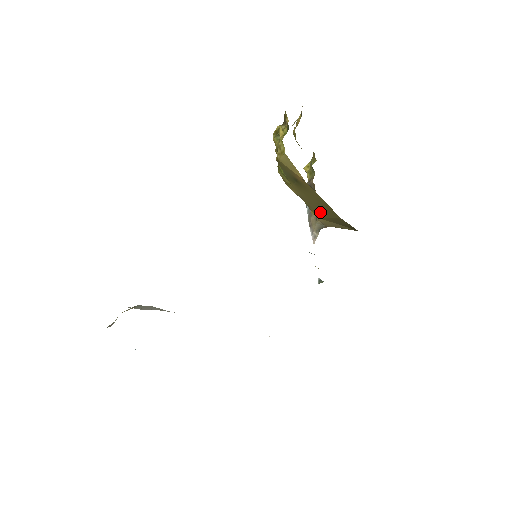
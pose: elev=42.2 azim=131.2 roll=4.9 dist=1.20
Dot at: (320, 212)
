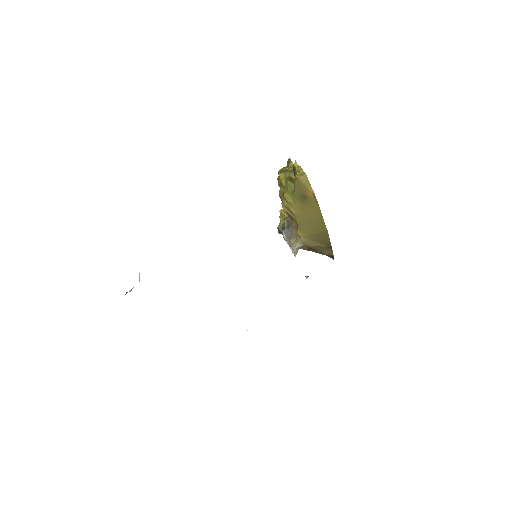
Dot at: (308, 229)
